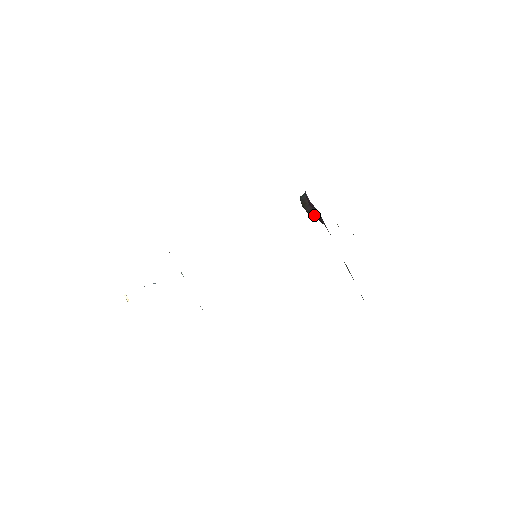
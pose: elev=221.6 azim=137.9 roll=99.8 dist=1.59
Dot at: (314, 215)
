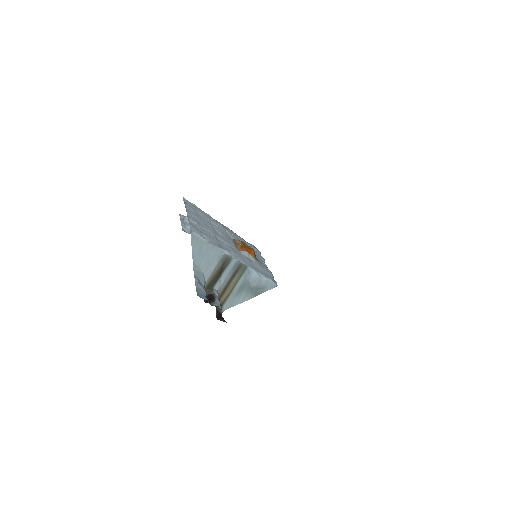
Dot at: occluded
